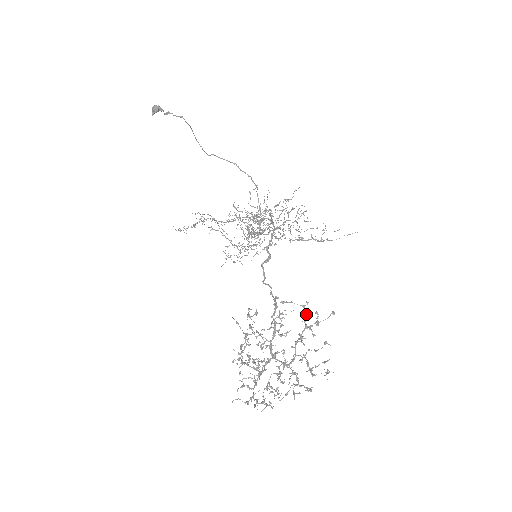
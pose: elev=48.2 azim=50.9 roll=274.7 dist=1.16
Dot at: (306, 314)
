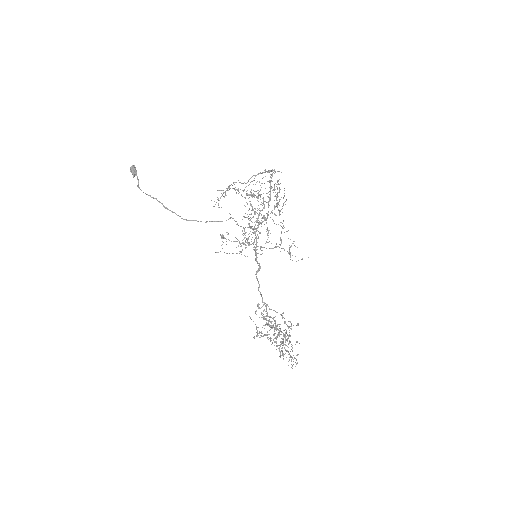
Dot at: occluded
